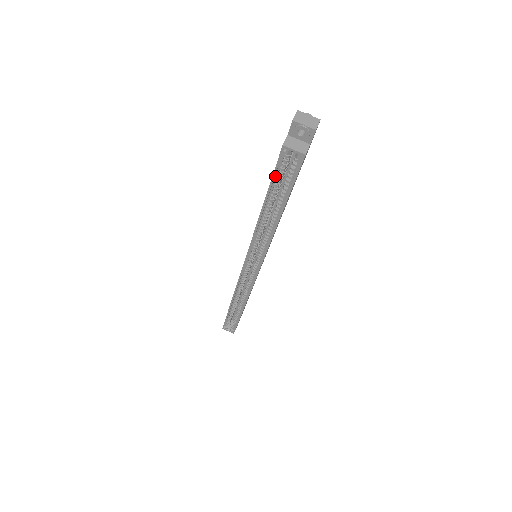
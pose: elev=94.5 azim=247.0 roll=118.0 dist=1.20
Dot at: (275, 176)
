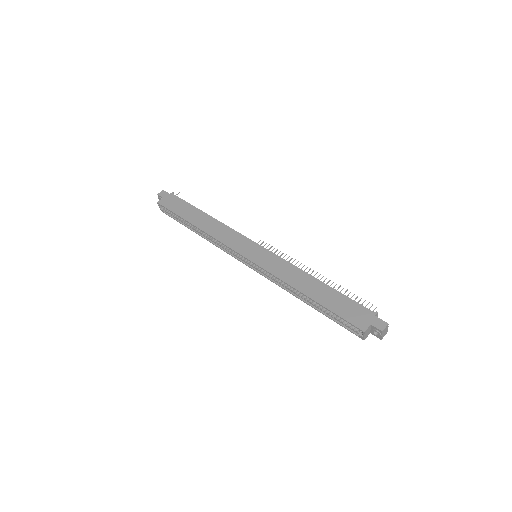
Dot at: (339, 315)
